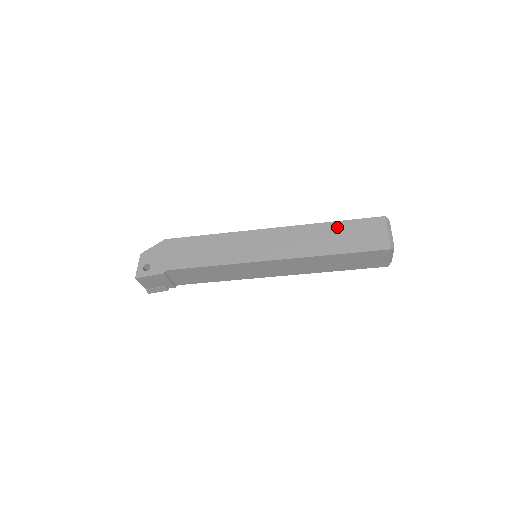
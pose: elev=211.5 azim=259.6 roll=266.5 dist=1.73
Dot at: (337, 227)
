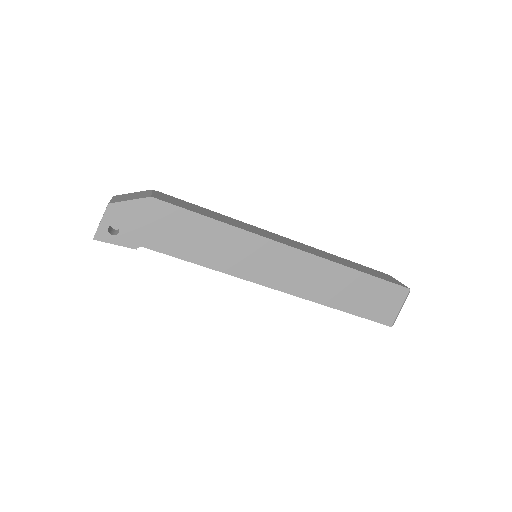
Dot at: (360, 280)
